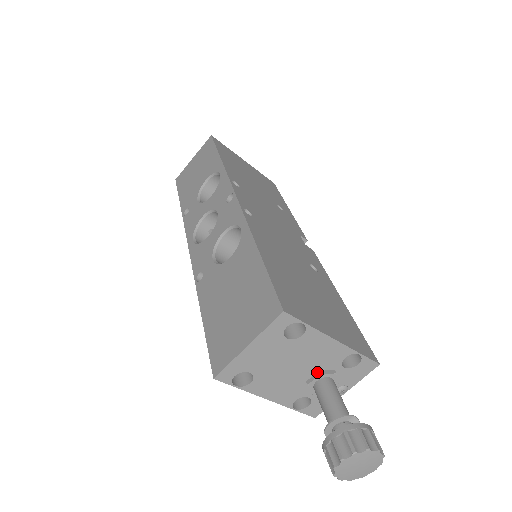
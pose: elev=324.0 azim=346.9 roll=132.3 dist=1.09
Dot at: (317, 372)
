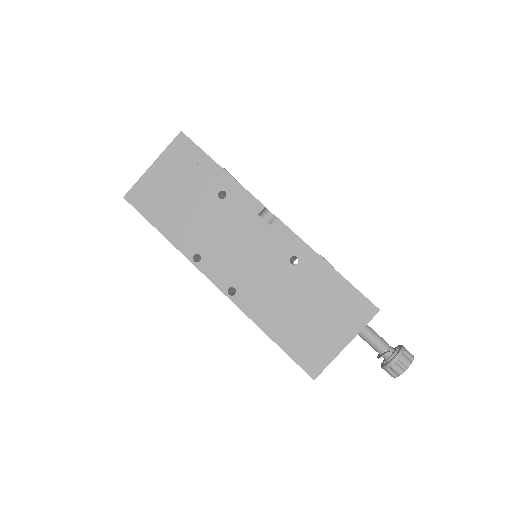
Dot at: occluded
